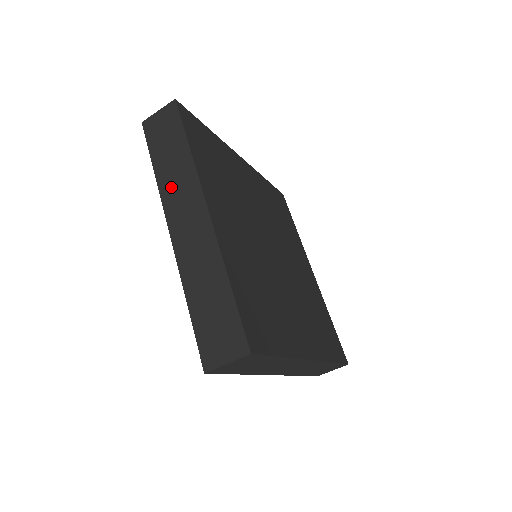
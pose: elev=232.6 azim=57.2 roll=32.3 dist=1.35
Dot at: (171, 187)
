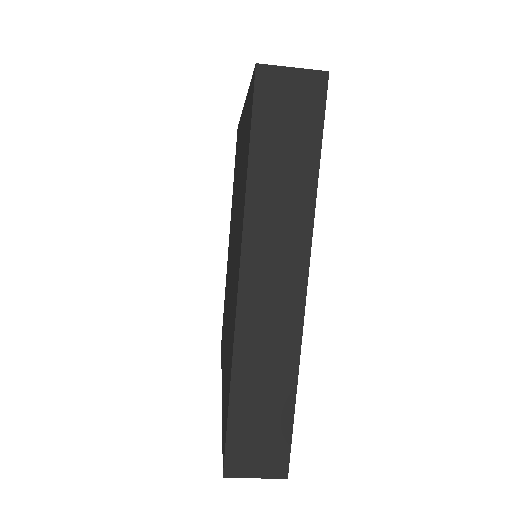
Dot at: (266, 220)
